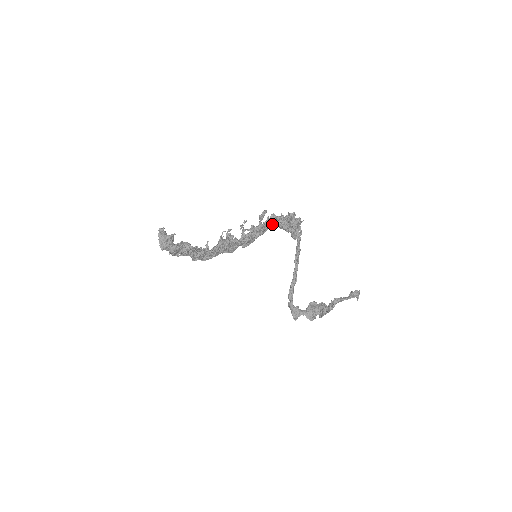
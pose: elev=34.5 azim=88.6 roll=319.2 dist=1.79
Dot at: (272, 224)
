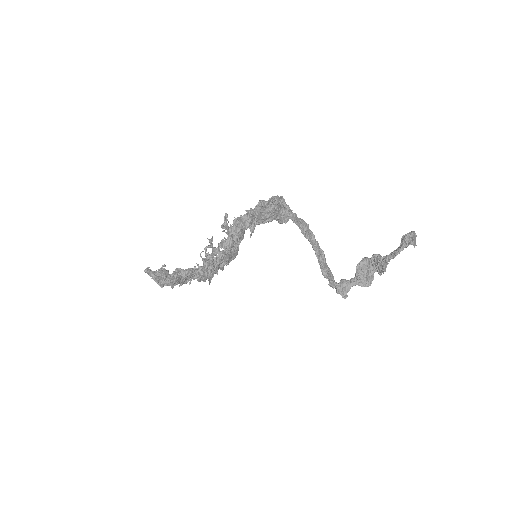
Dot at: occluded
